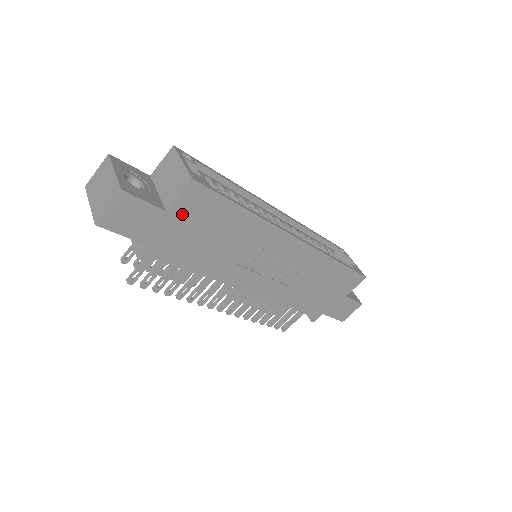
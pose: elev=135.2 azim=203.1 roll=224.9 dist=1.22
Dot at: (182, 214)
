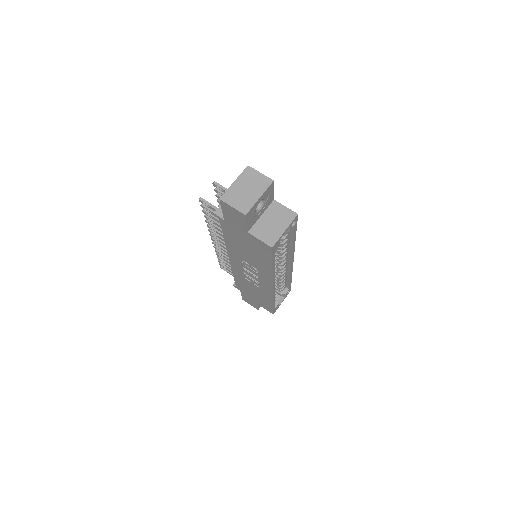
Dot at: (251, 239)
